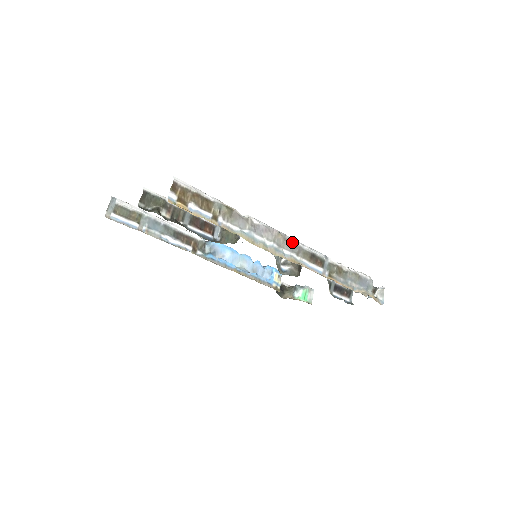
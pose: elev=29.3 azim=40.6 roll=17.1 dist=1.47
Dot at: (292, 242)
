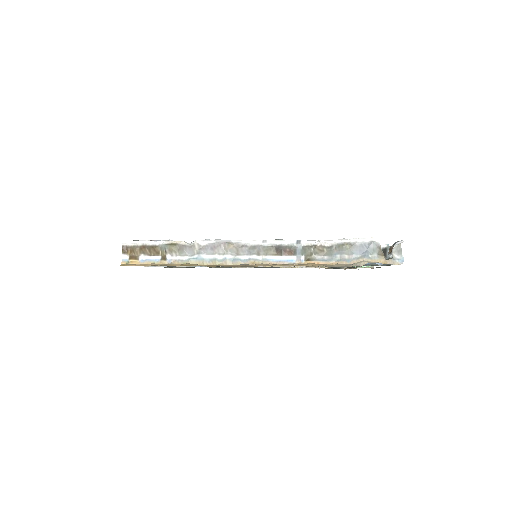
Dot at: (249, 245)
